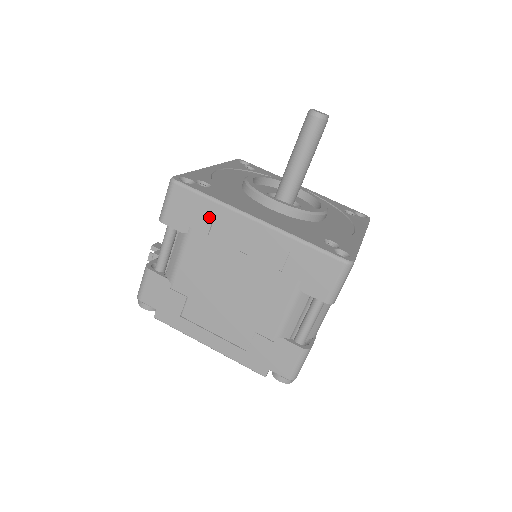
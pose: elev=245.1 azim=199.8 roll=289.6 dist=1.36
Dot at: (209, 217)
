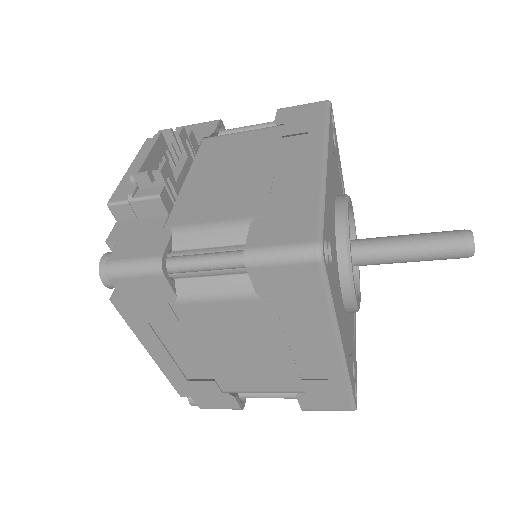
Dot at: (305, 312)
